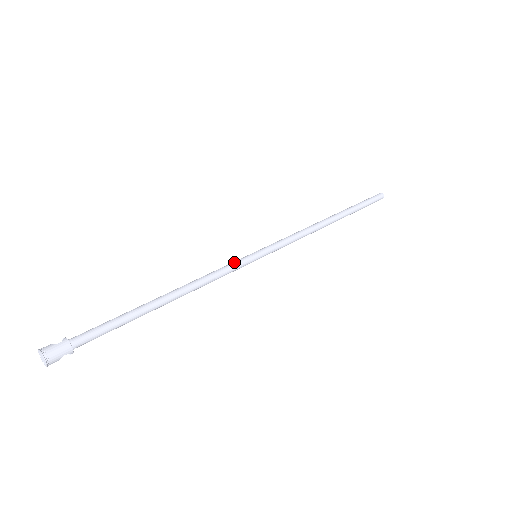
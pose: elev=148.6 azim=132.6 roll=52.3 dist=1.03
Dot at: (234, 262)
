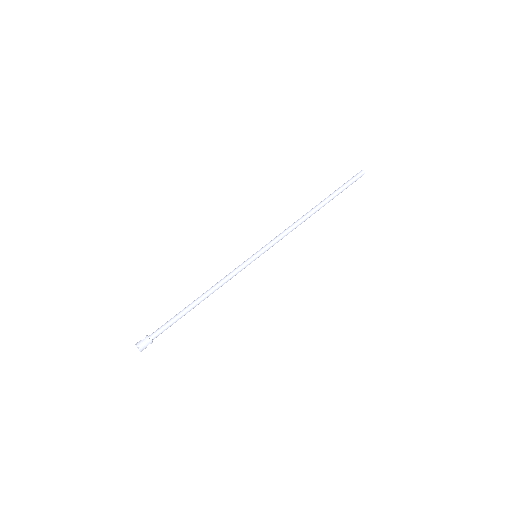
Dot at: (240, 265)
